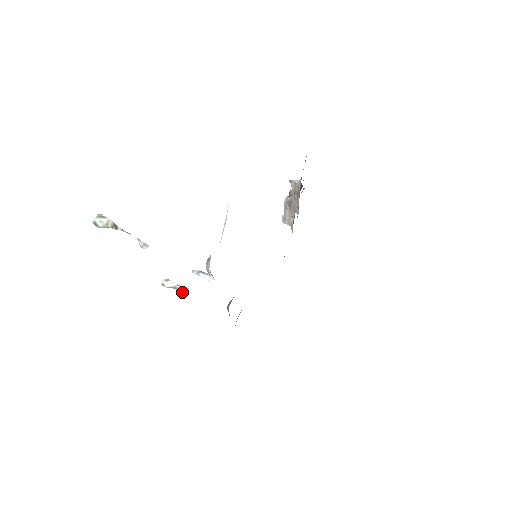
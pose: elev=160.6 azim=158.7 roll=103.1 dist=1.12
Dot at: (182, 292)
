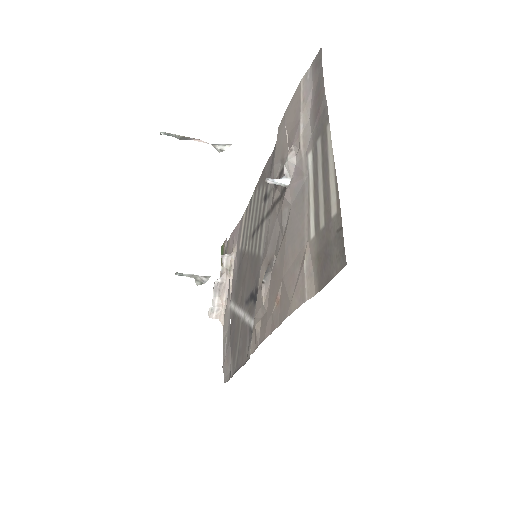
Dot at: (204, 282)
